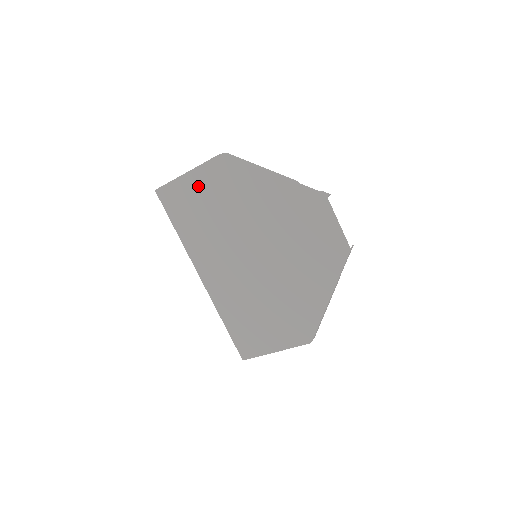
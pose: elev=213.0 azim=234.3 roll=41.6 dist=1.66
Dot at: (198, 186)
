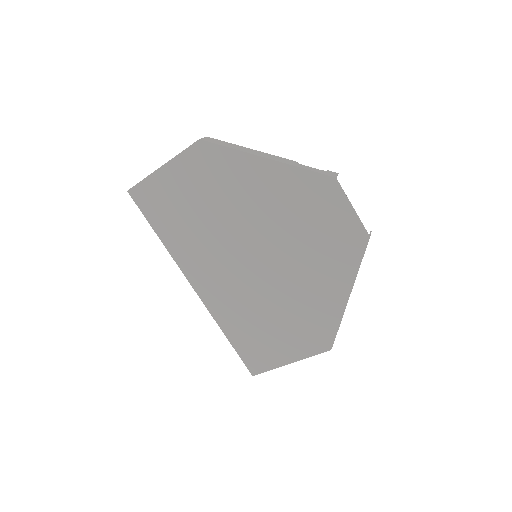
Dot at: (178, 180)
